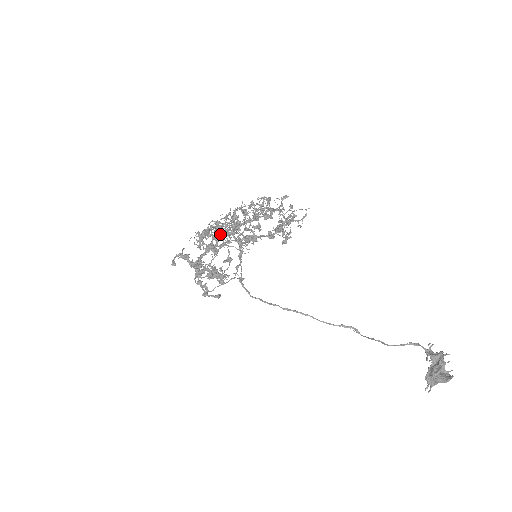
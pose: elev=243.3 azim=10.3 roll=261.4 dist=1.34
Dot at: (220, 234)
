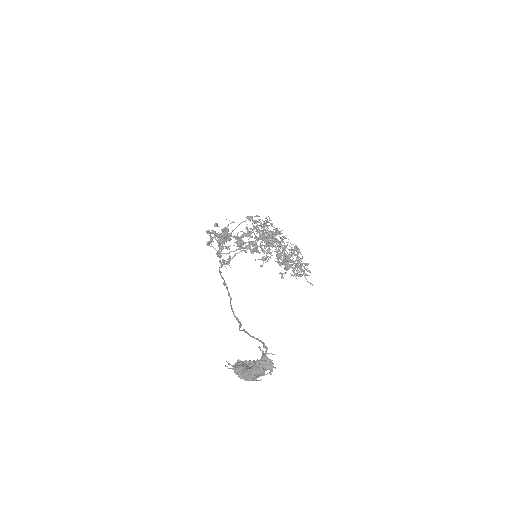
Dot at: (257, 237)
